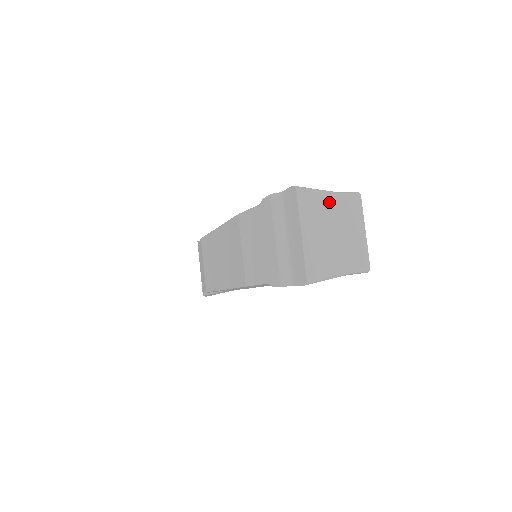
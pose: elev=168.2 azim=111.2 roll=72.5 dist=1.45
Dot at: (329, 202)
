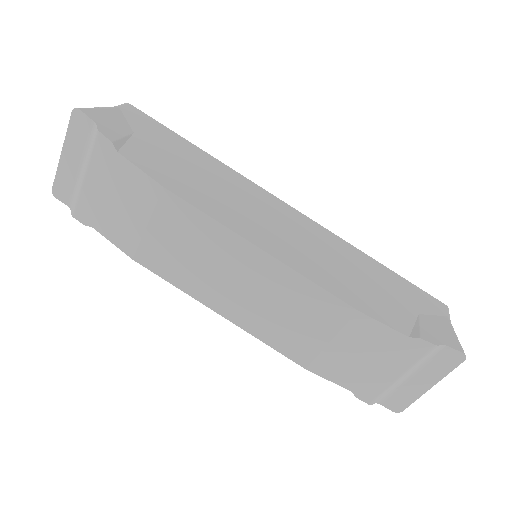
Dot at: occluded
